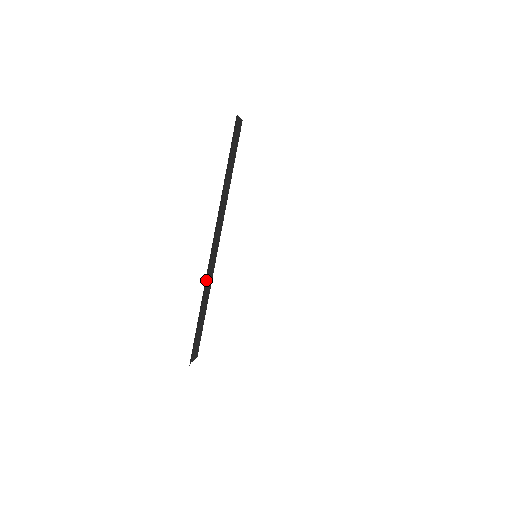
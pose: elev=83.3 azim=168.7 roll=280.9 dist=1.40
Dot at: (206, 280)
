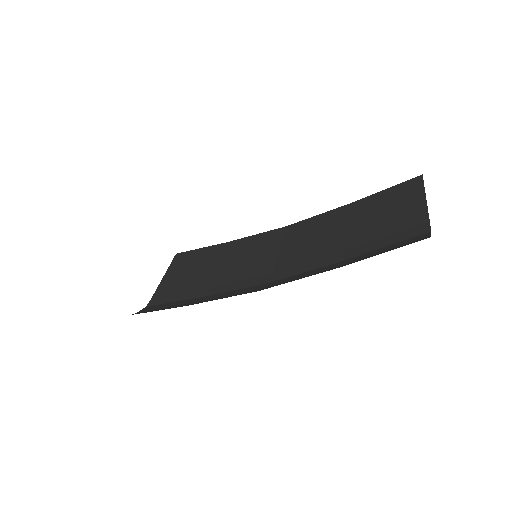
Dot at: occluded
